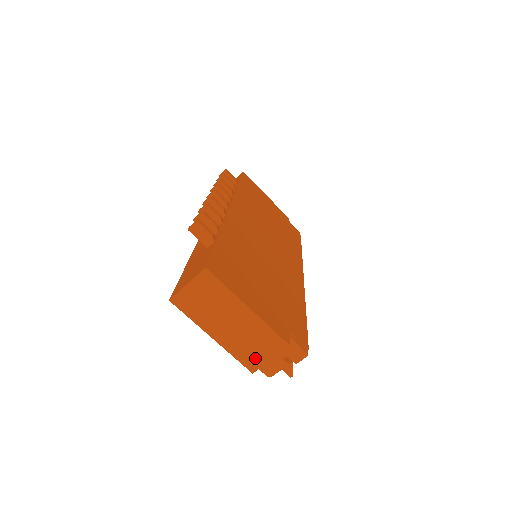
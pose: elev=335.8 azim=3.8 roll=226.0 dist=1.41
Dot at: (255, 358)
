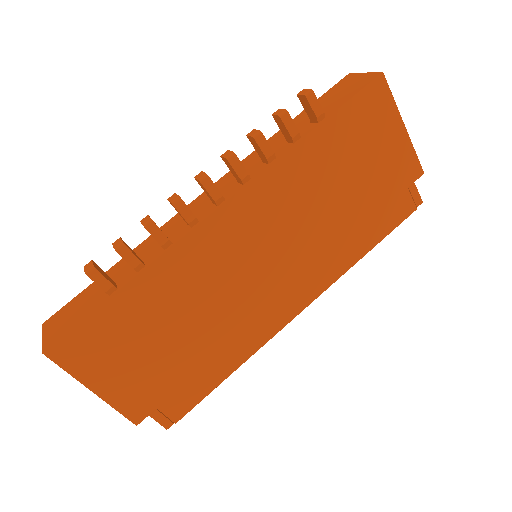
Dot at: occluded
